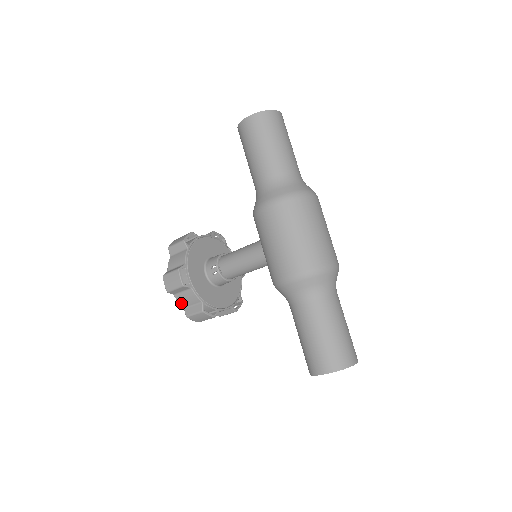
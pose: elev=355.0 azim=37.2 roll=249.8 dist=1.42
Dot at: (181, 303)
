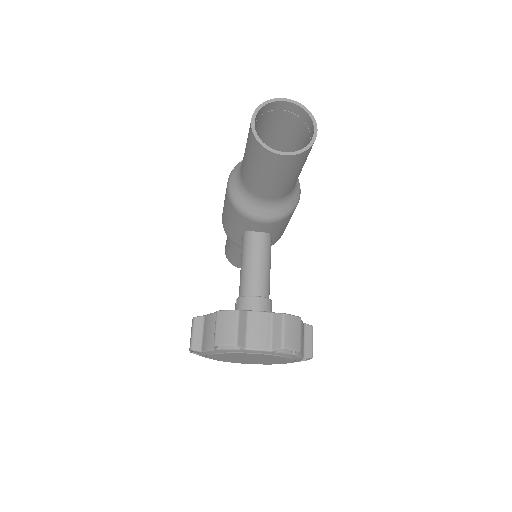
Dot at: (209, 347)
